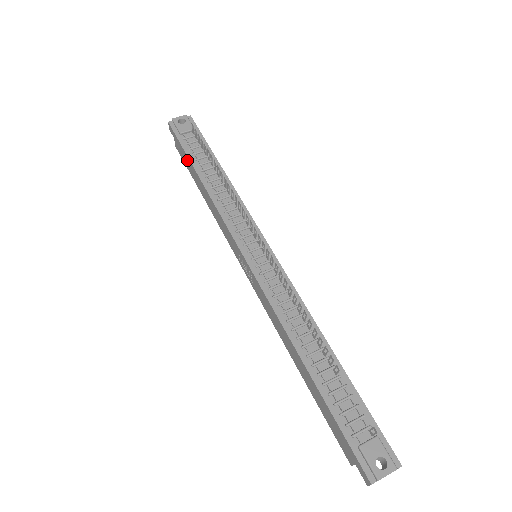
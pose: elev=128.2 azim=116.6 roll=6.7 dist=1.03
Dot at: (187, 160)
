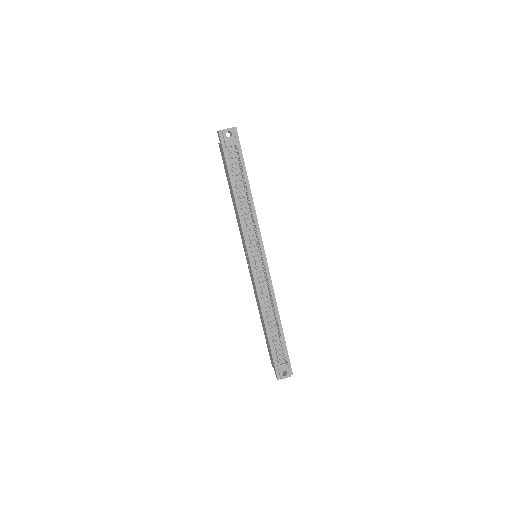
Dot at: (227, 170)
